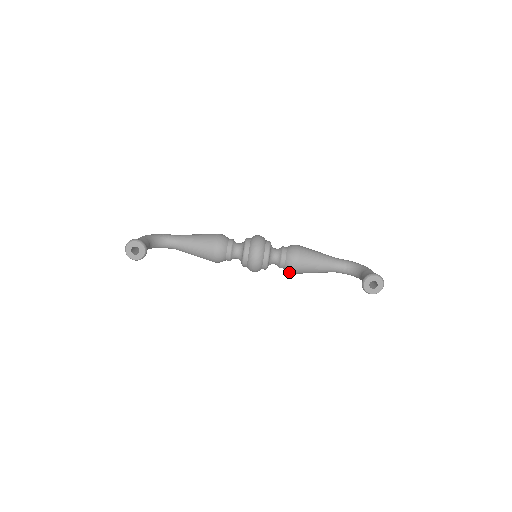
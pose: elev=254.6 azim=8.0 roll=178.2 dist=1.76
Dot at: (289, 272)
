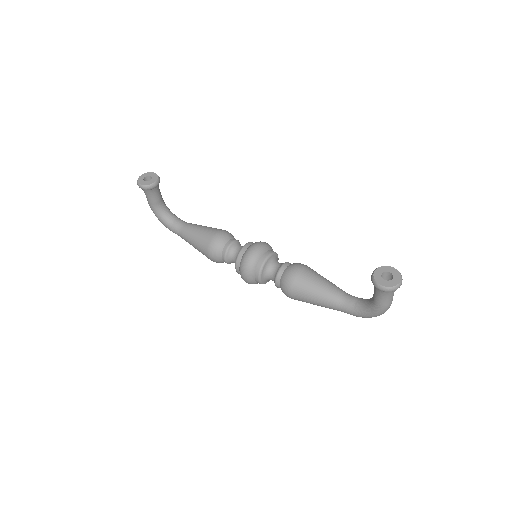
Dot at: (285, 285)
